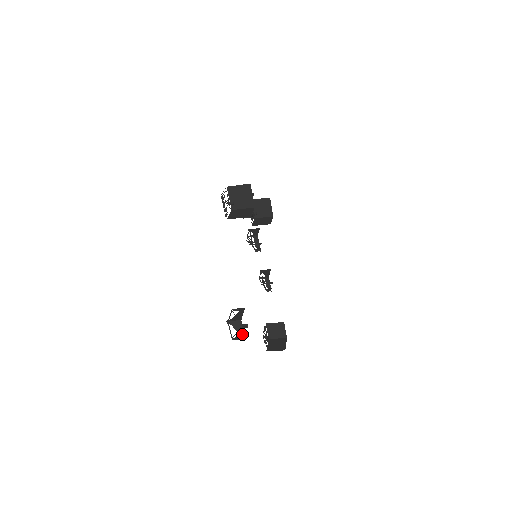
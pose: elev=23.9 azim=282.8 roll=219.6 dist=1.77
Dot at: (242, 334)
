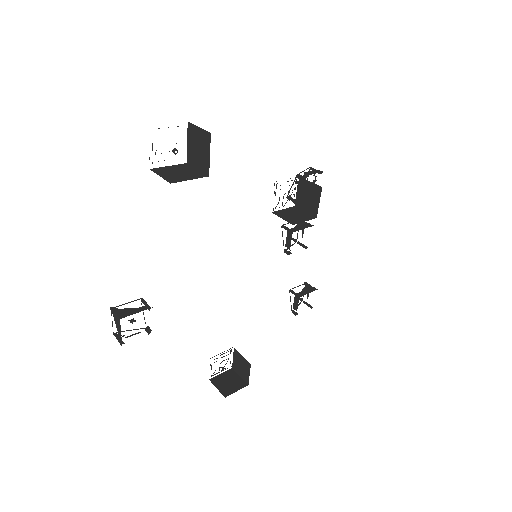
Dot at: (120, 337)
